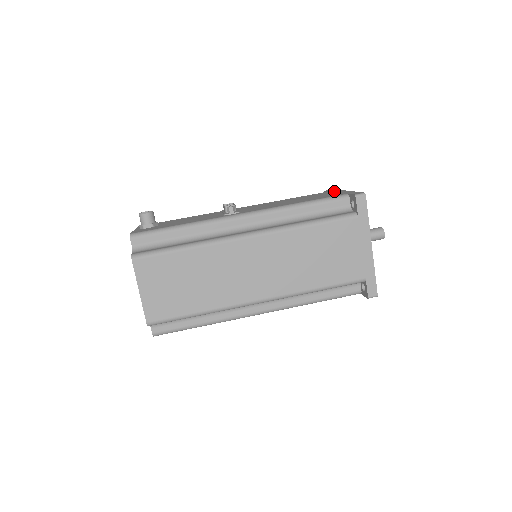
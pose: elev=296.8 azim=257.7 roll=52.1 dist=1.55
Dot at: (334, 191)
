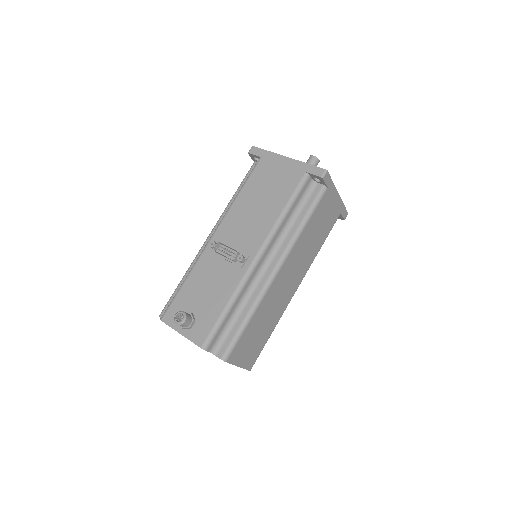
Dot at: (271, 159)
